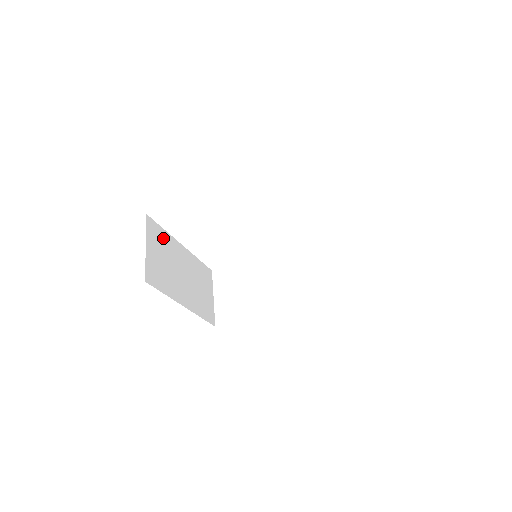
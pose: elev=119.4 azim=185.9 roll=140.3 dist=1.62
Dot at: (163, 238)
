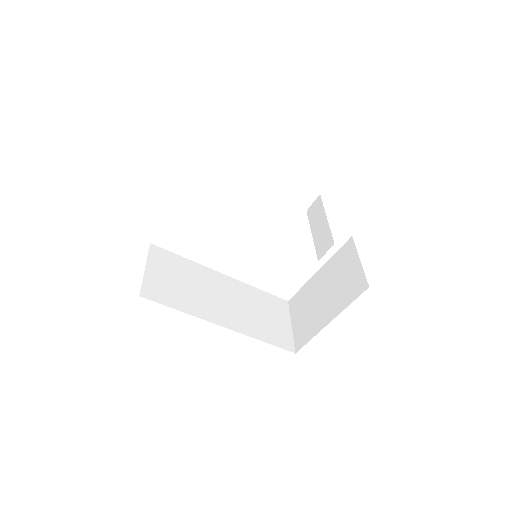
Dot at: occluded
